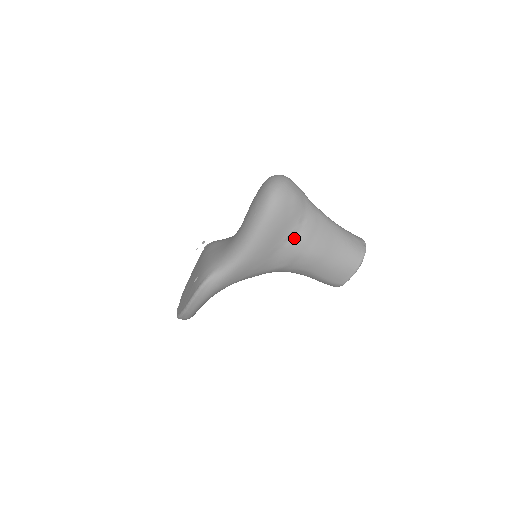
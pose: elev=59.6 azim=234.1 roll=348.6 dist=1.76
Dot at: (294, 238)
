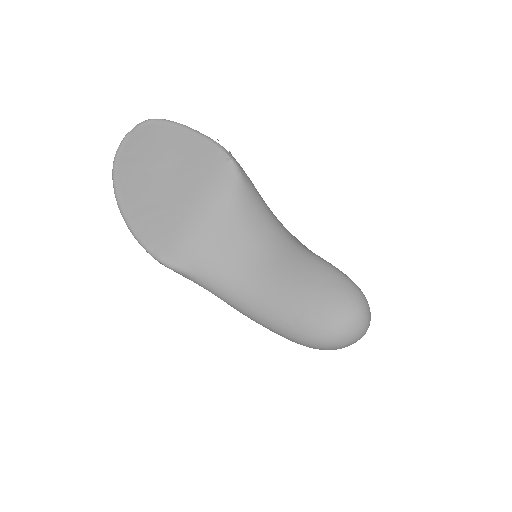
Dot at: occluded
